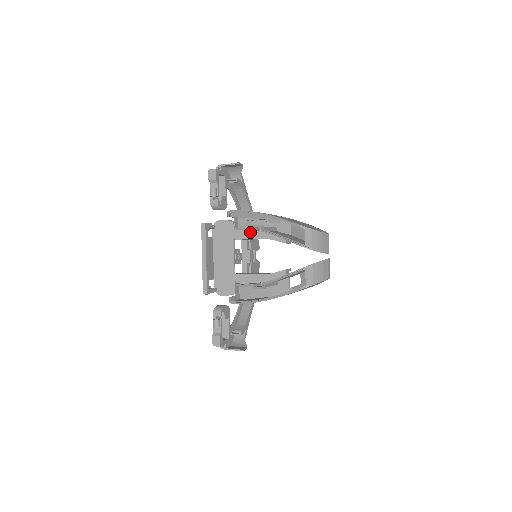
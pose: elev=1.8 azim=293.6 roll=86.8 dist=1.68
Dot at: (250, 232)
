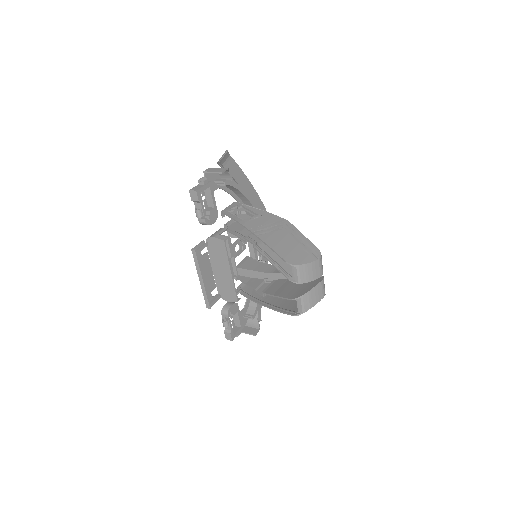
Dot at: occluded
